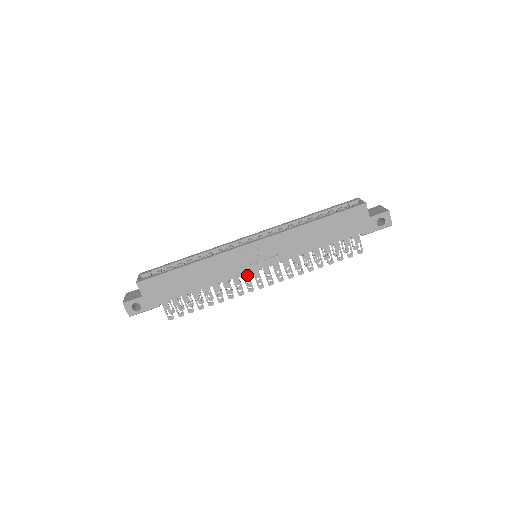
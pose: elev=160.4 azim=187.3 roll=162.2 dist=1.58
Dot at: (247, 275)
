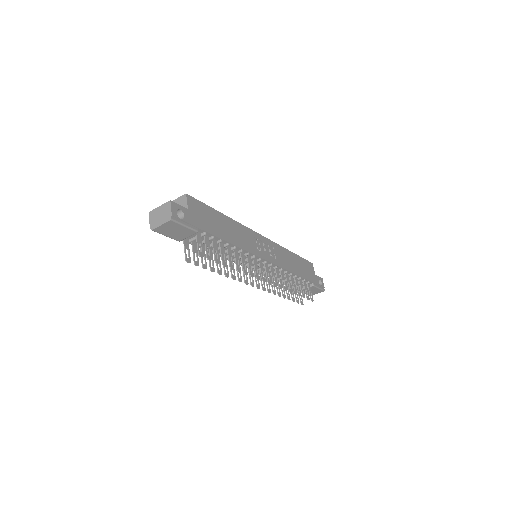
Dot at: (256, 262)
